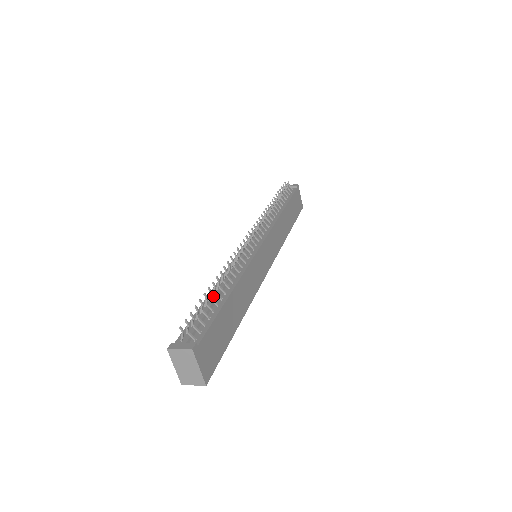
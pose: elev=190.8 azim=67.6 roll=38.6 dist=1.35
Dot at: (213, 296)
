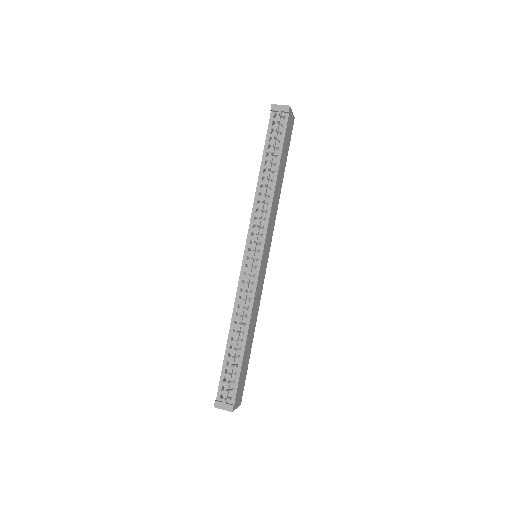
Dot at: (233, 347)
